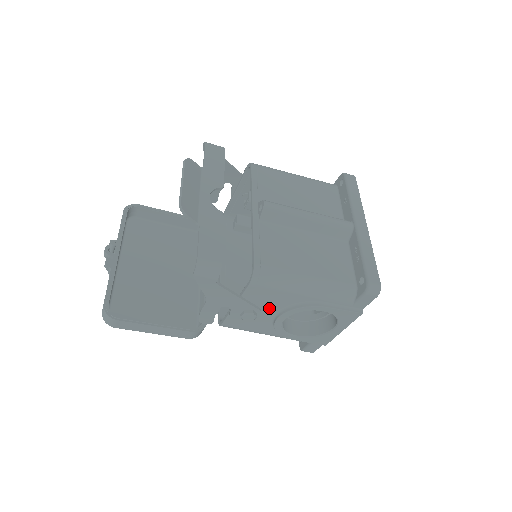
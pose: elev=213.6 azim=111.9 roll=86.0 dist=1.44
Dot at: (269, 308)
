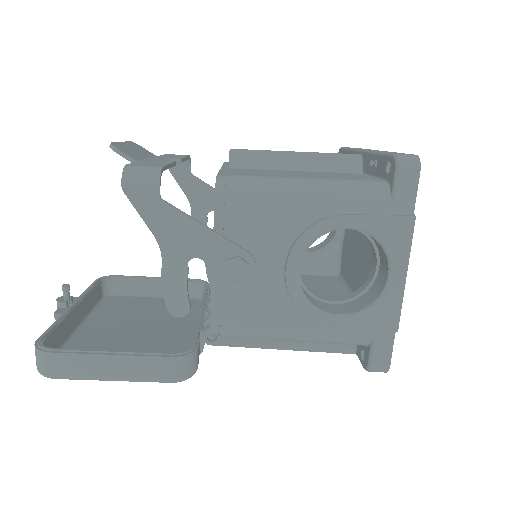
Dot at: (266, 254)
